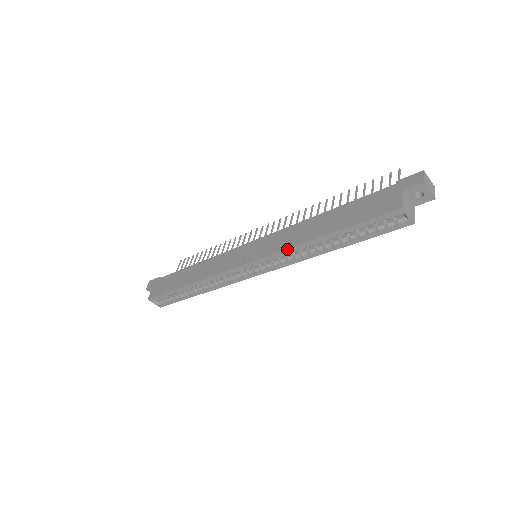
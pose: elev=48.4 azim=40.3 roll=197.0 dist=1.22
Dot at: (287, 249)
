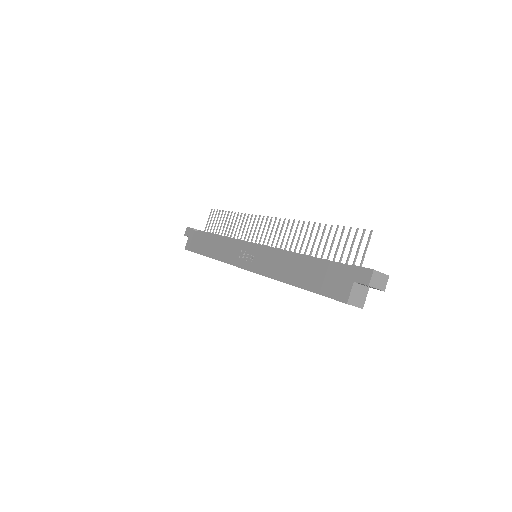
Dot at: occluded
